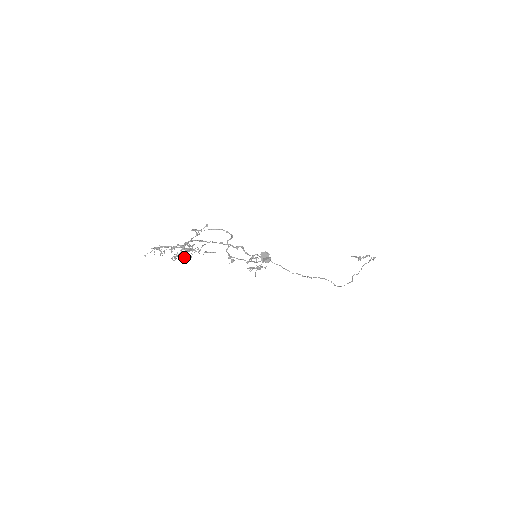
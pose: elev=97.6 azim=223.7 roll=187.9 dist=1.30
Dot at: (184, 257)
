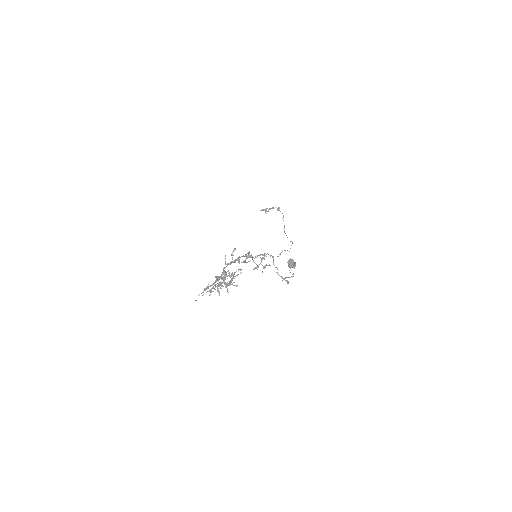
Dot at: (226, 287)
